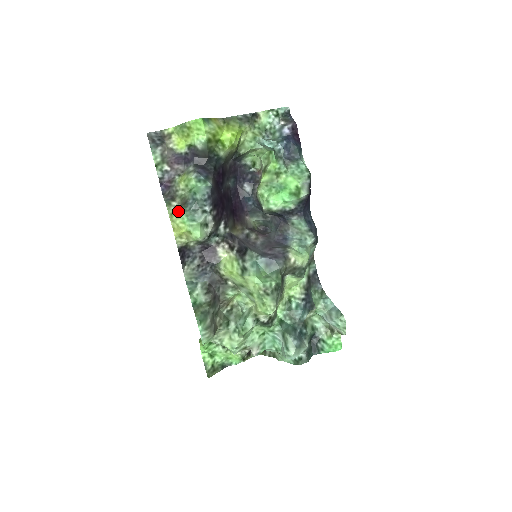
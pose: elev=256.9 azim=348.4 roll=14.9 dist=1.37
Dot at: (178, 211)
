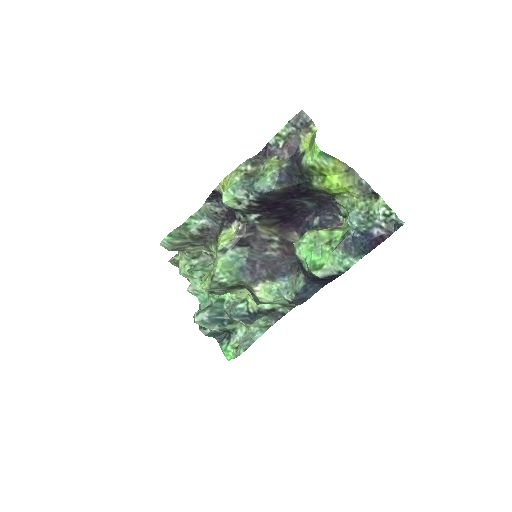
Dot at: (240, 174)
